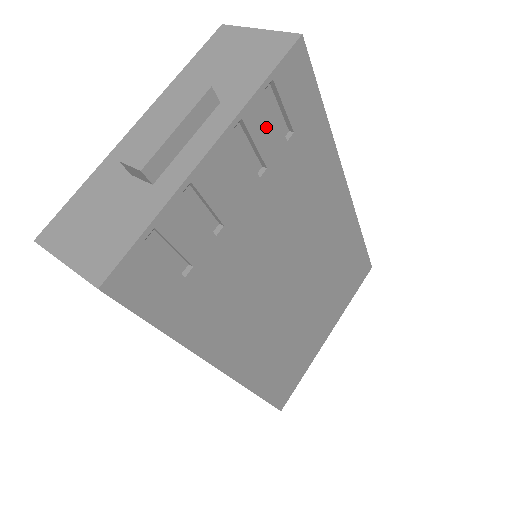
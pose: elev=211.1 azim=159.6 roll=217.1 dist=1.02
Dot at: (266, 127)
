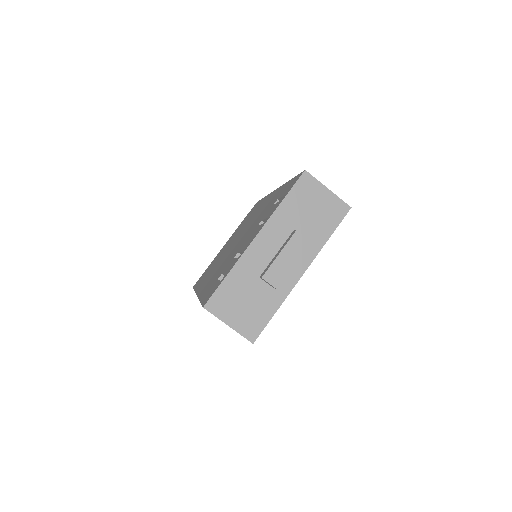
Dot at: occluded
